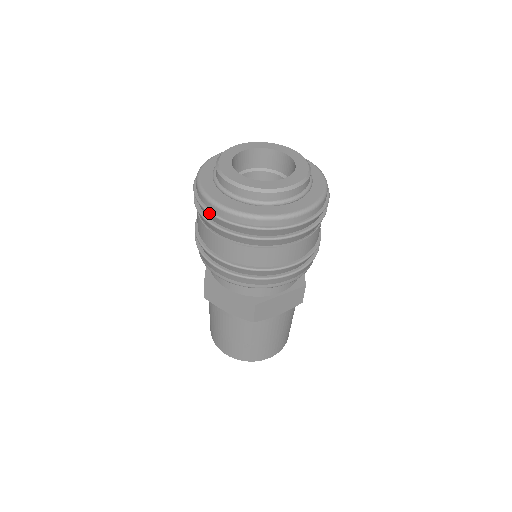
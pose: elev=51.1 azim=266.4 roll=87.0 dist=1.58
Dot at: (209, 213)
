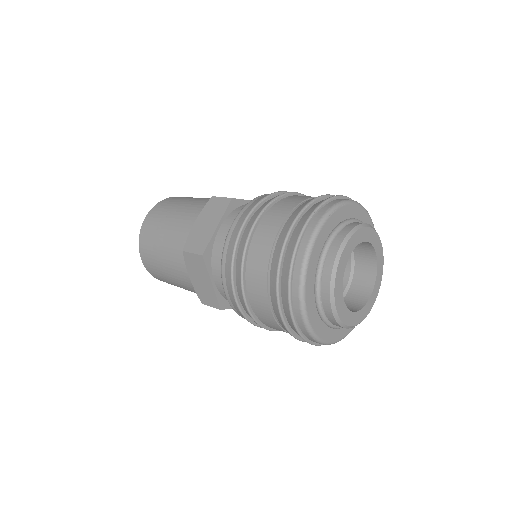
Dot at: (288, 296)
